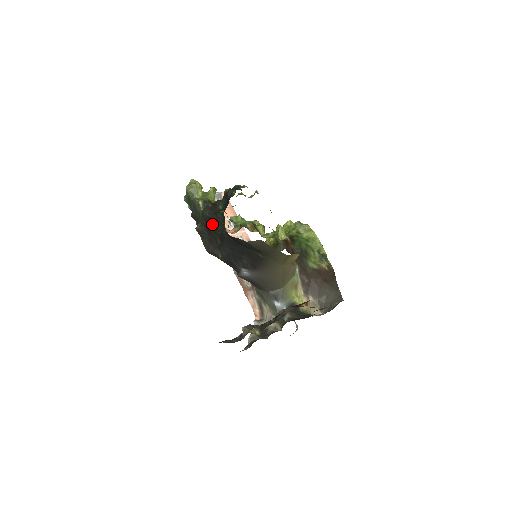
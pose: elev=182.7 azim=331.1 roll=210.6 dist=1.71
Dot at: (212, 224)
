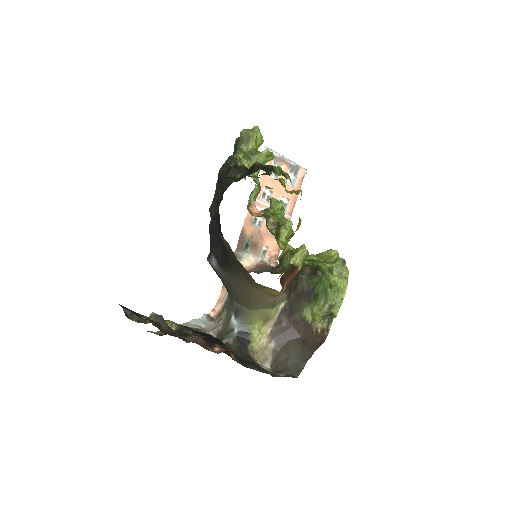
Dot at: (220, 186)
